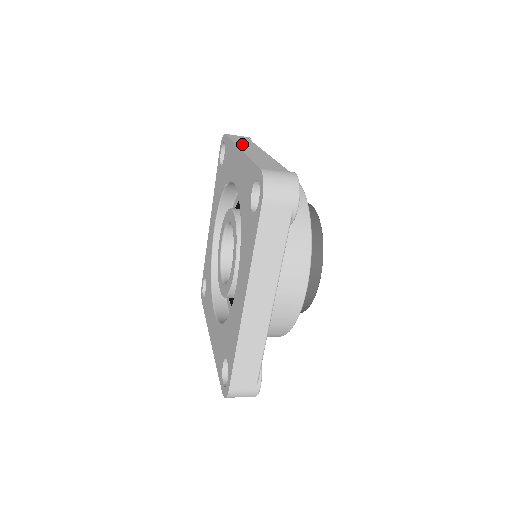
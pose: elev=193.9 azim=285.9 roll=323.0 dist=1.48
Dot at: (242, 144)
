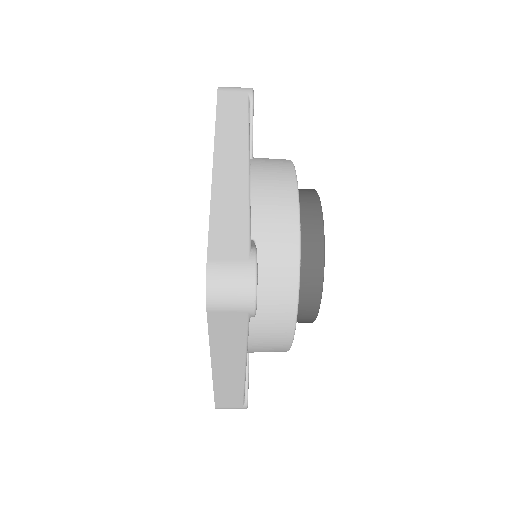
Dot at: (224, 139)
